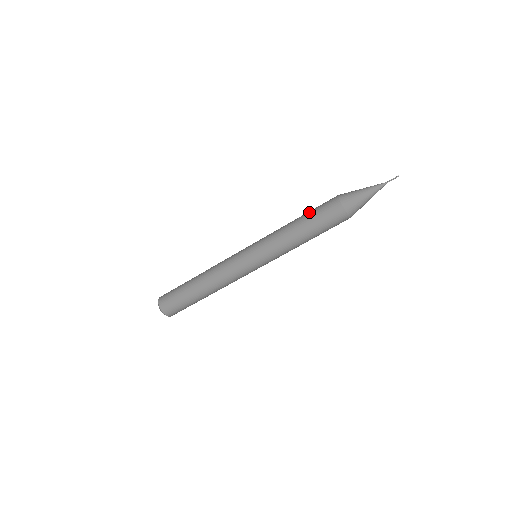
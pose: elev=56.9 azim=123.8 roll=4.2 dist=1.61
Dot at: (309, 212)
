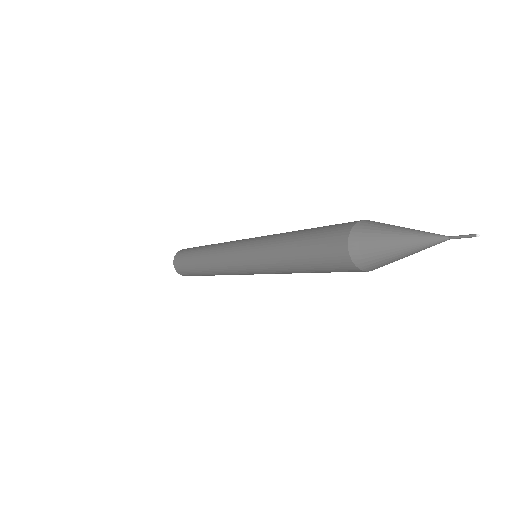
Dot at: (305, 247)
